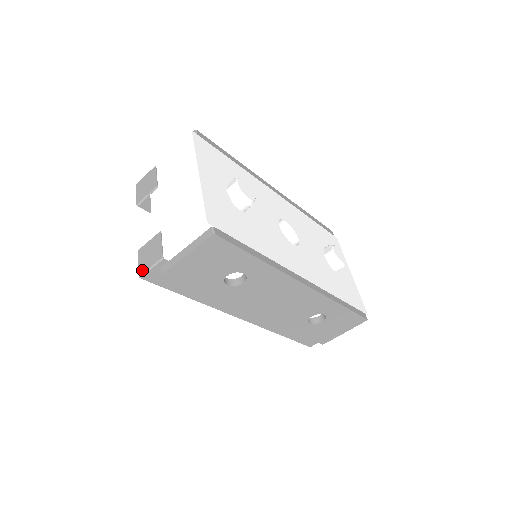
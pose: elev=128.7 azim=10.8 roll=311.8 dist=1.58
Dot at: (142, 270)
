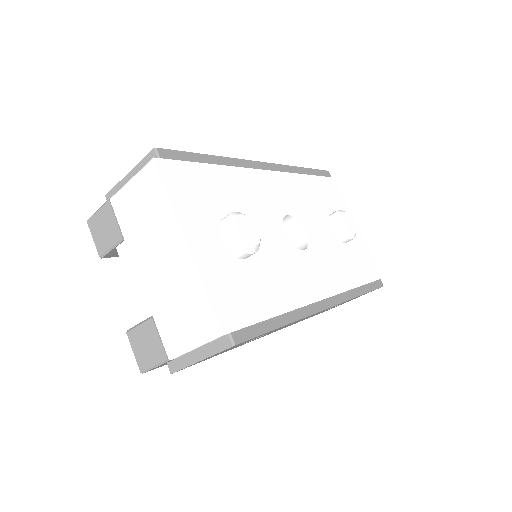
Dot at: (142, 366)
